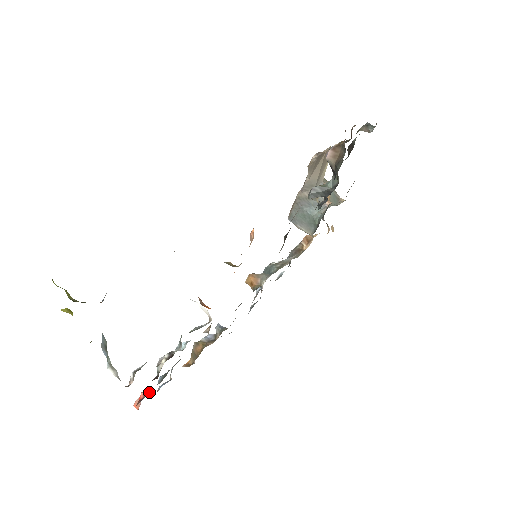
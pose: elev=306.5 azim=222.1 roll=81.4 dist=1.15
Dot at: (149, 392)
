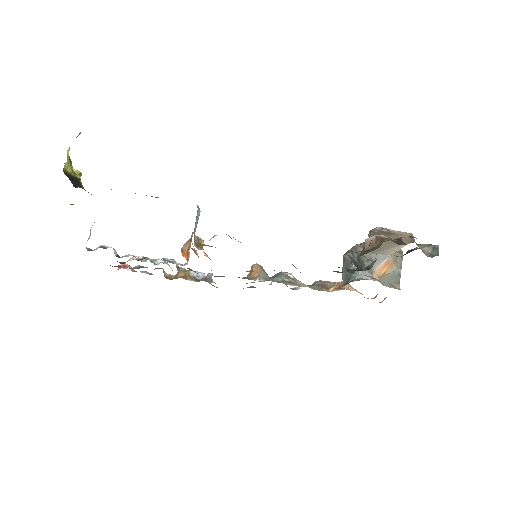
Dot at: (129, 267)
